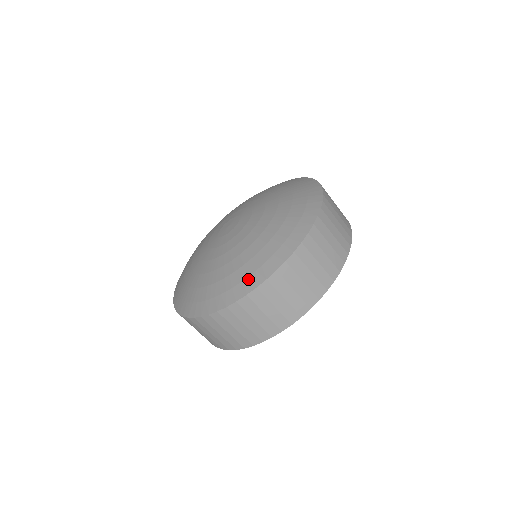
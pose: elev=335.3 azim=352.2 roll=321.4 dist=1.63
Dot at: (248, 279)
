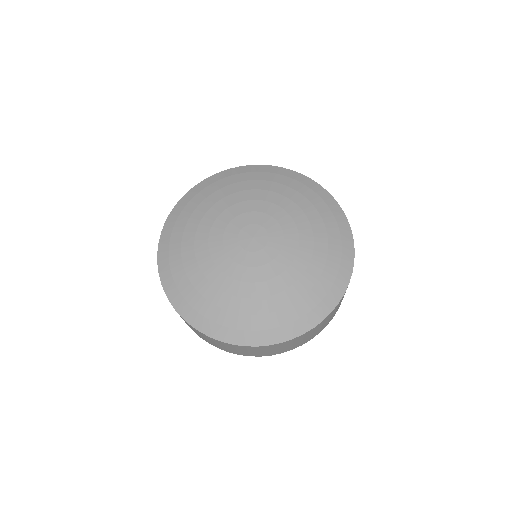
Dot at: (233, 331)
